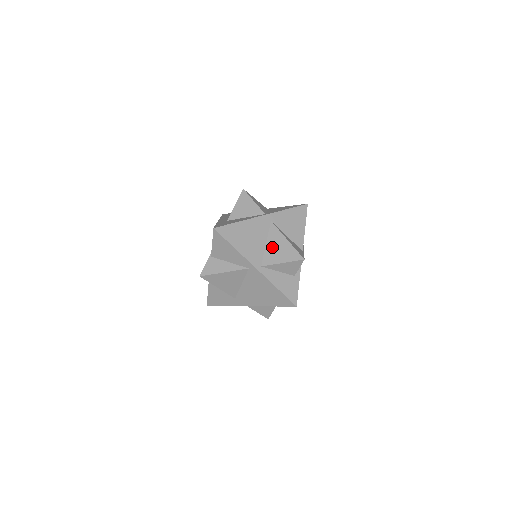
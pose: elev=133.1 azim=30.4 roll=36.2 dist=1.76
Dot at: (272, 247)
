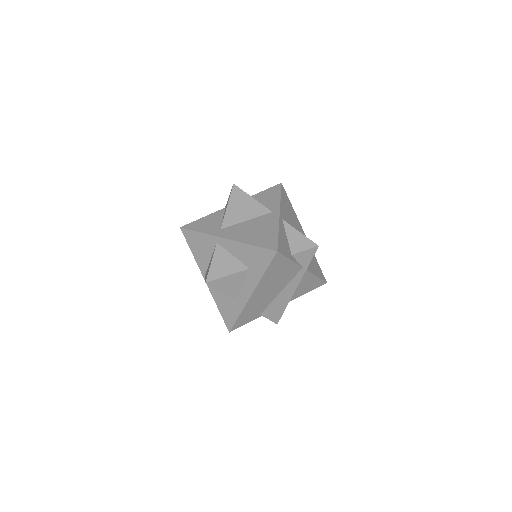
Dot at: occluded
